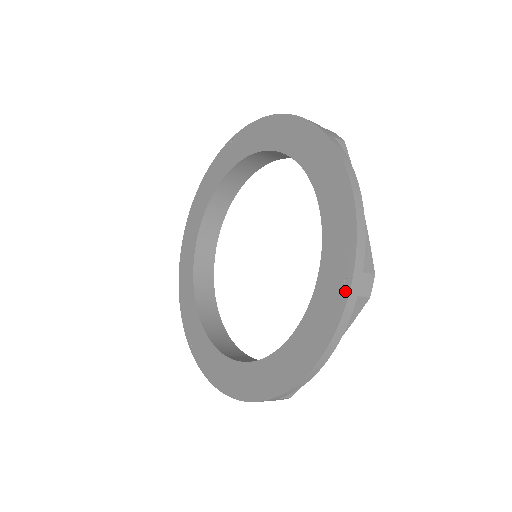
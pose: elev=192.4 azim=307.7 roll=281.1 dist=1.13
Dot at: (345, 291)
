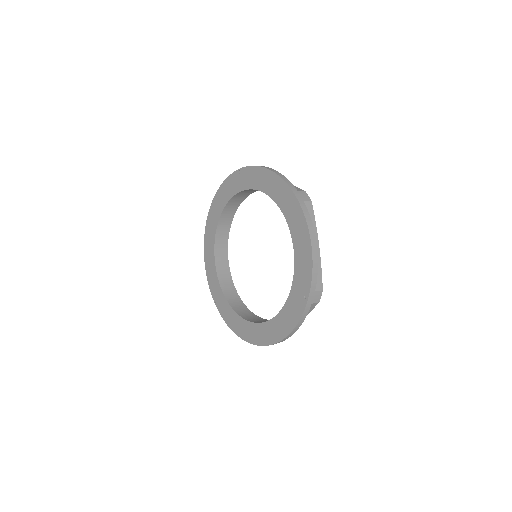
Dot at: (305, 302)
